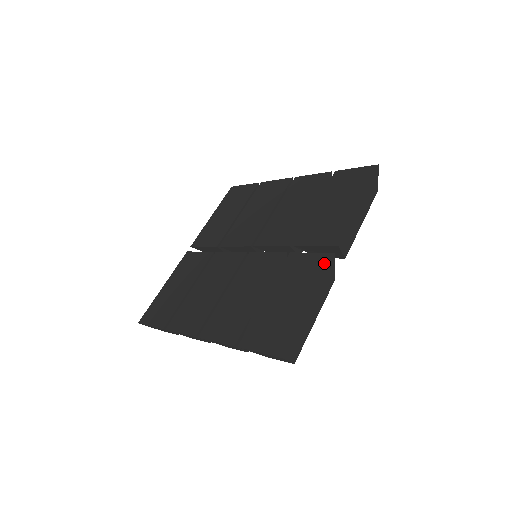
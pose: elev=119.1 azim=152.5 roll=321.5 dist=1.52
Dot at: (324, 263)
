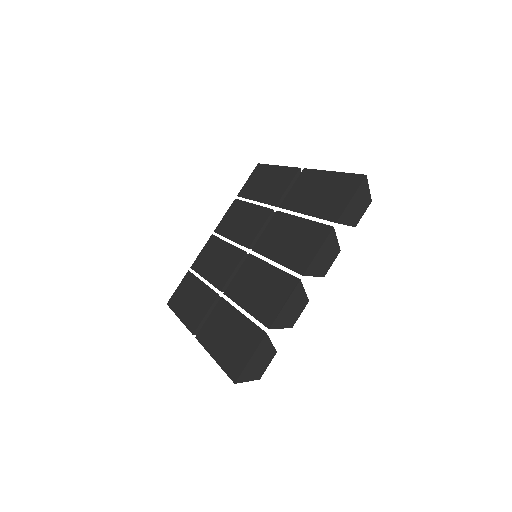
Dot at: (307, 173)
